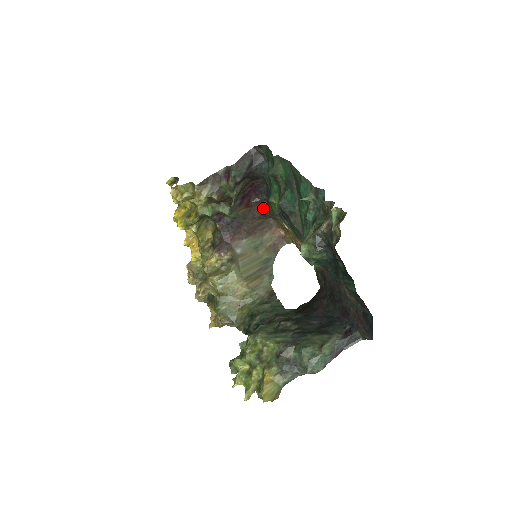
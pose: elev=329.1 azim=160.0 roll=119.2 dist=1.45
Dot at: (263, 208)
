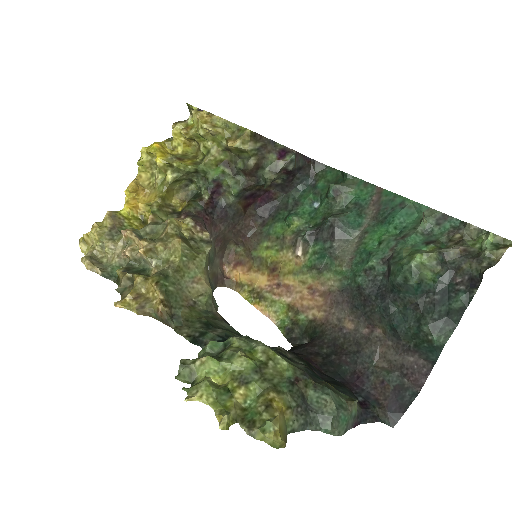
Dot at: (251, 225)
